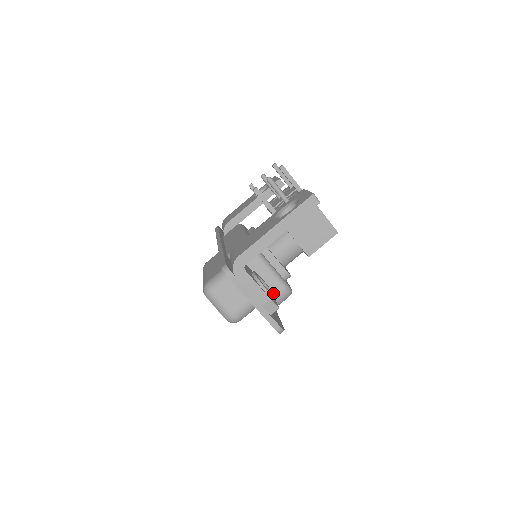
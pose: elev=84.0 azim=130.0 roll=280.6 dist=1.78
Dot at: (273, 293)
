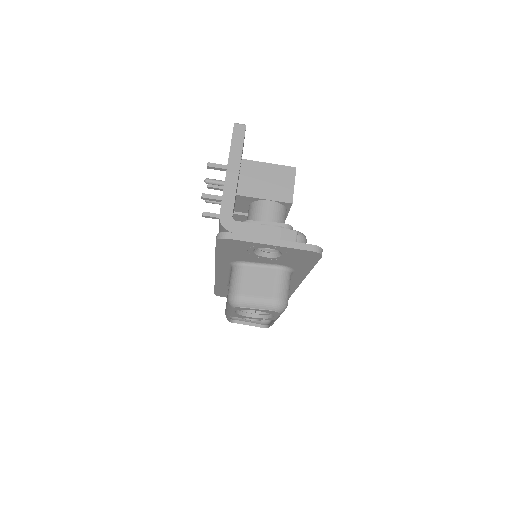
Dot at: occluded
